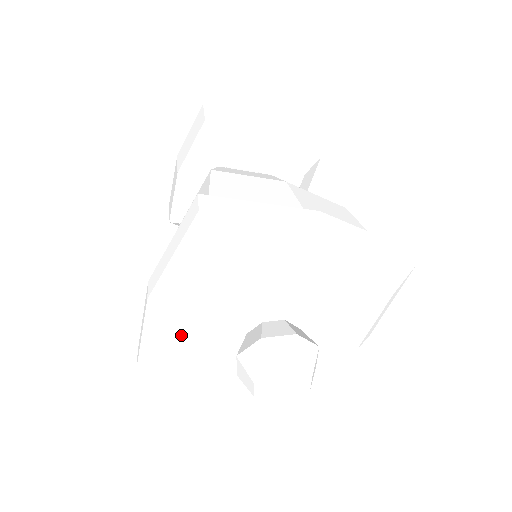
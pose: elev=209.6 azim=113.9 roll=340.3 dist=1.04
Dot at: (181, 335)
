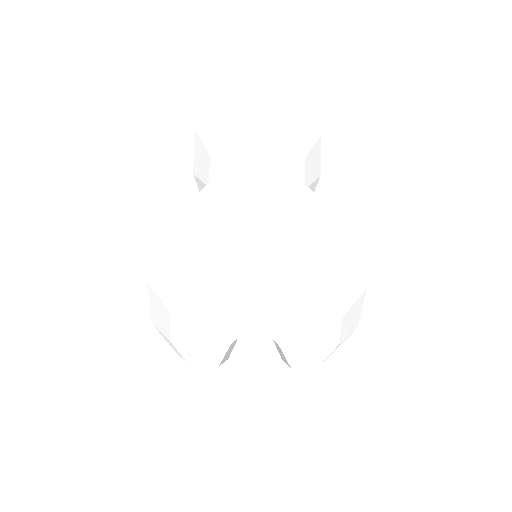
Dot at: (182, 347)
